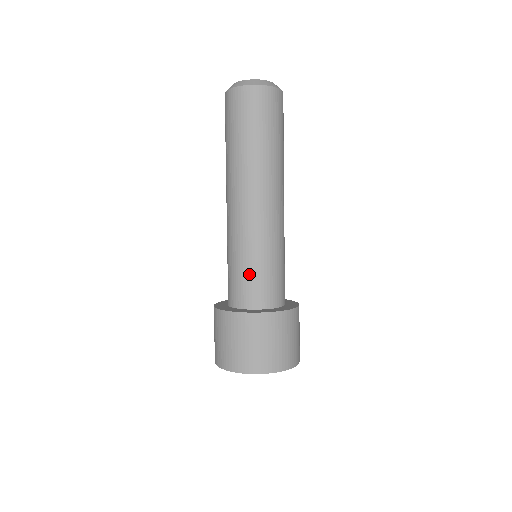
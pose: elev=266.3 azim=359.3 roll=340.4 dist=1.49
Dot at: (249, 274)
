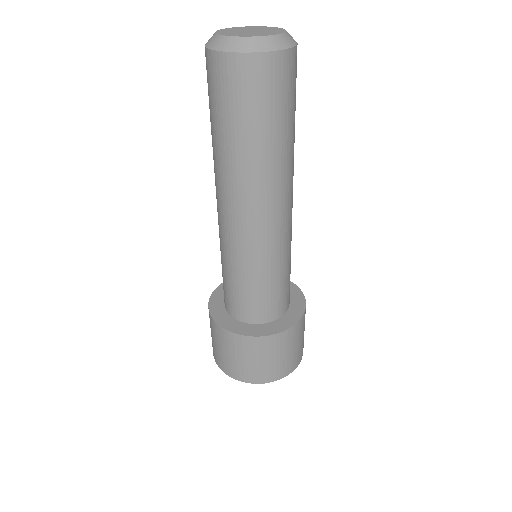
Dot at: (226, 282)
